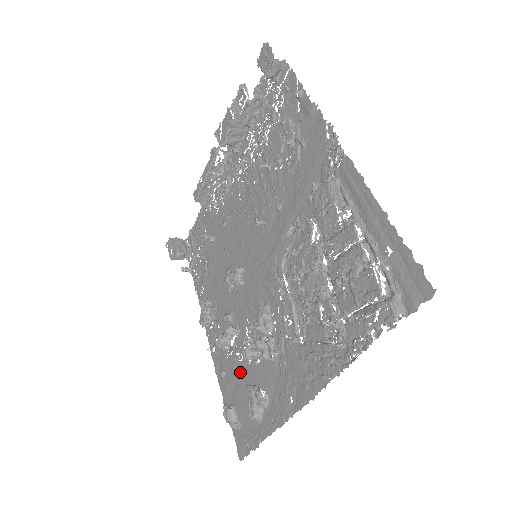
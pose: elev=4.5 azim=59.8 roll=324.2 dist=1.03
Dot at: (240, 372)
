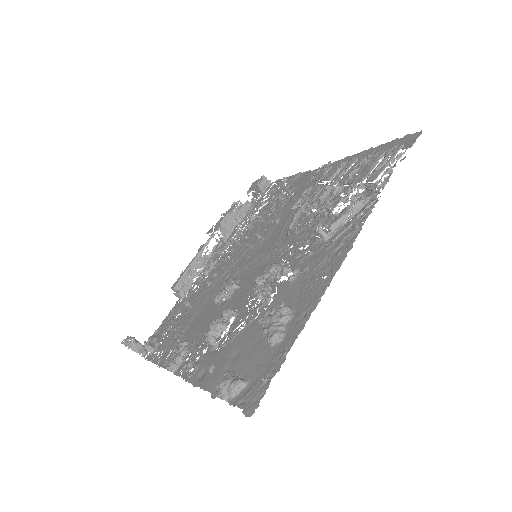
Dot at: (242, 337)
